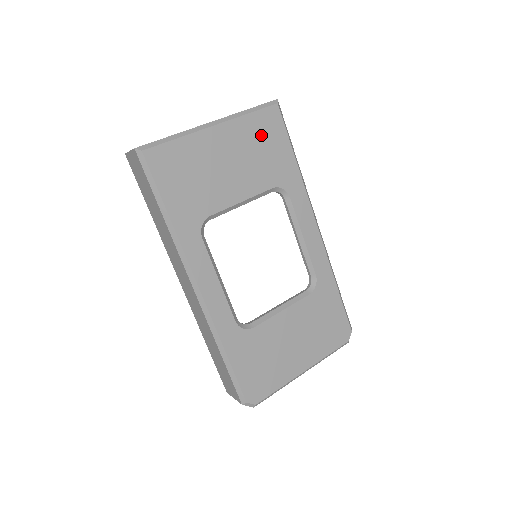
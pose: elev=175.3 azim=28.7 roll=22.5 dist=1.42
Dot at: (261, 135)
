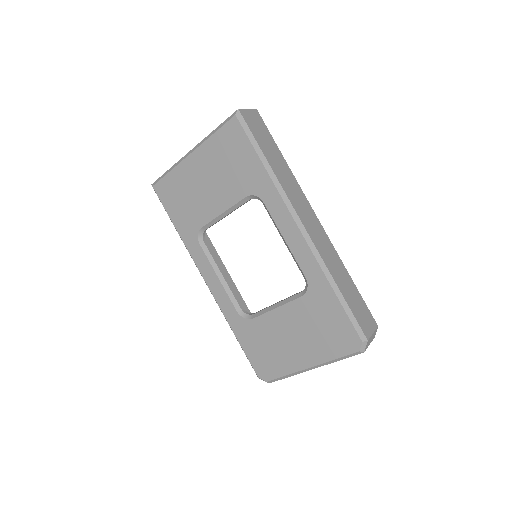
Dot at: (227, 150)
